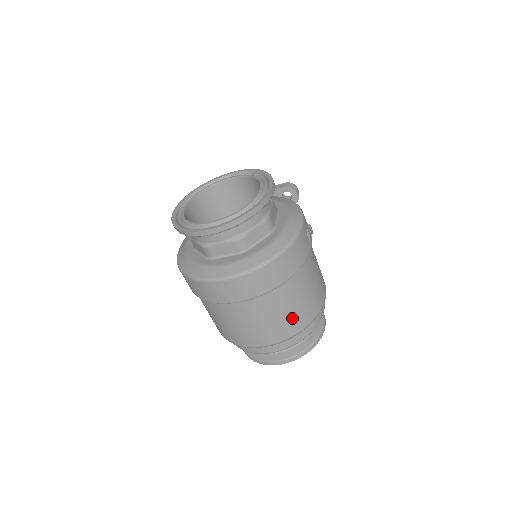
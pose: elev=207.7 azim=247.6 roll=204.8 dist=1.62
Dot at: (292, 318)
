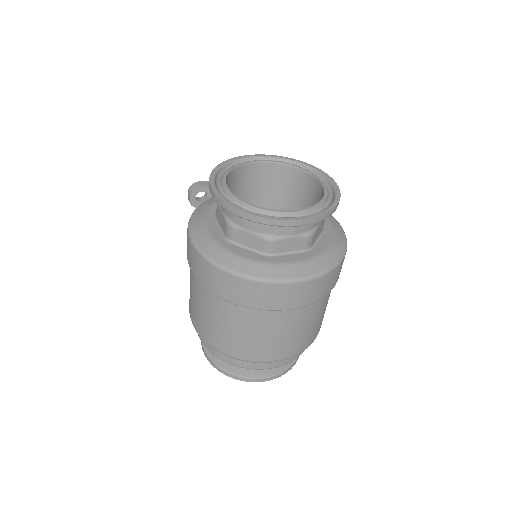
Dot at: (318, 325)
